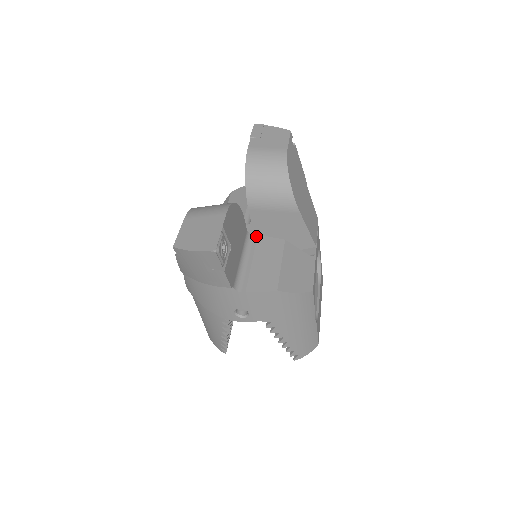
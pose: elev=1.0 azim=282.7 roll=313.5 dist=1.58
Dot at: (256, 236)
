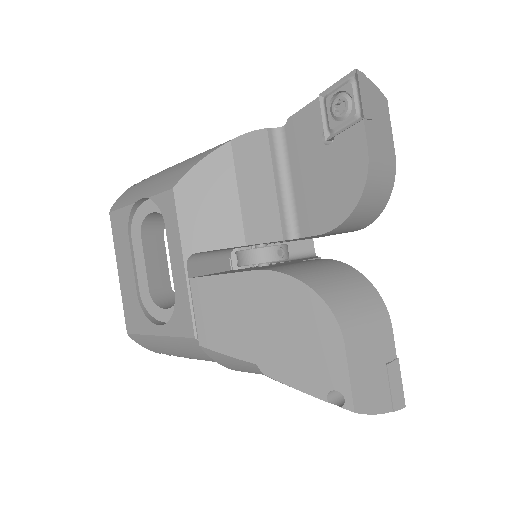
Dot at: occluded
